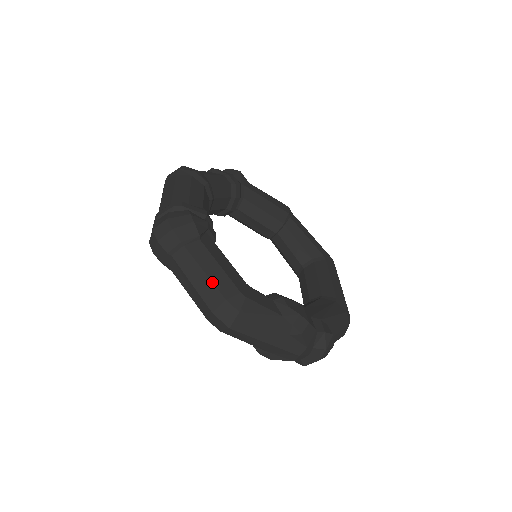
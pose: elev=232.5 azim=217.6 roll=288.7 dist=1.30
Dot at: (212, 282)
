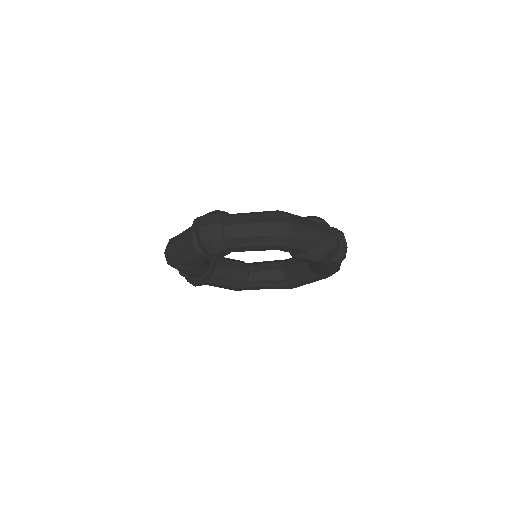
Dot at: (259, 214)
